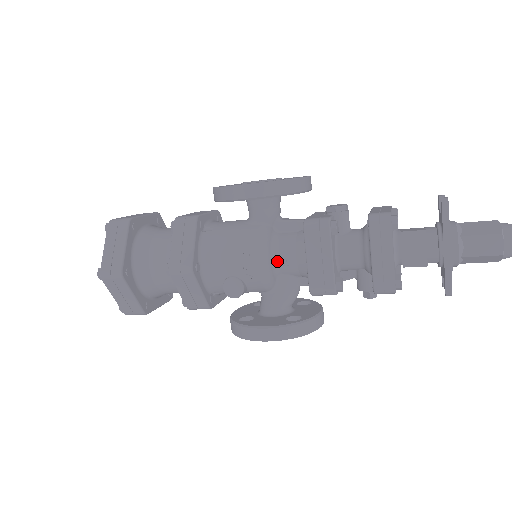
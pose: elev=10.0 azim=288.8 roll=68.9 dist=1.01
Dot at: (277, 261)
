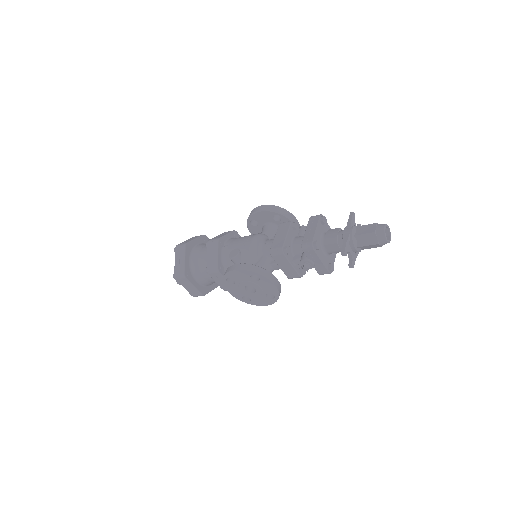
Dot at: (262, 245)
